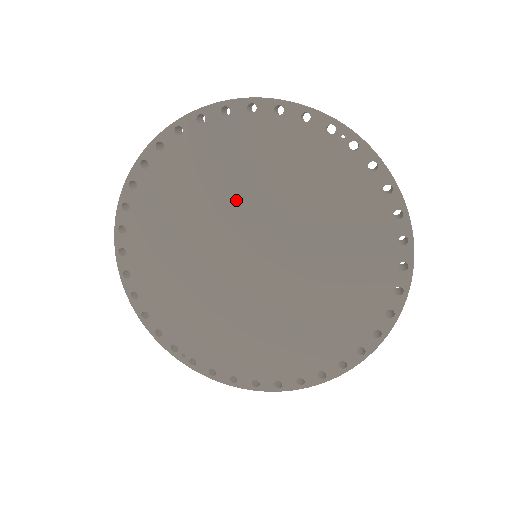
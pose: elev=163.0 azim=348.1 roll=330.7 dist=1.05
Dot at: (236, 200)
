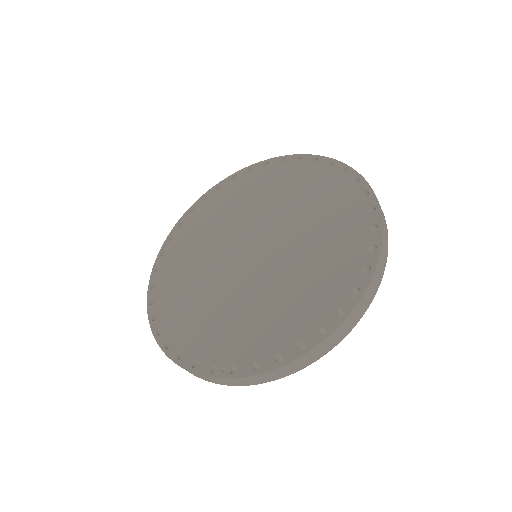
Dot at: (226, 230)
